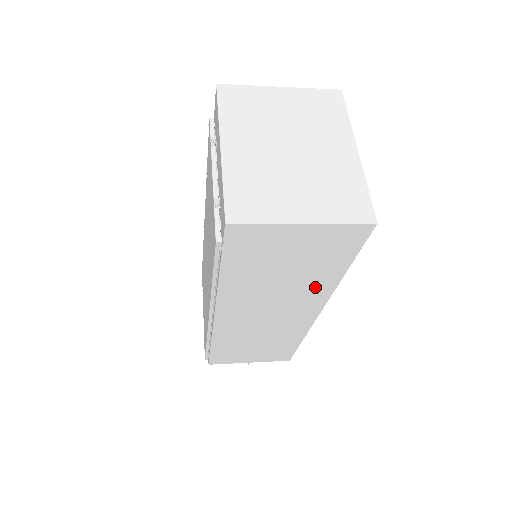
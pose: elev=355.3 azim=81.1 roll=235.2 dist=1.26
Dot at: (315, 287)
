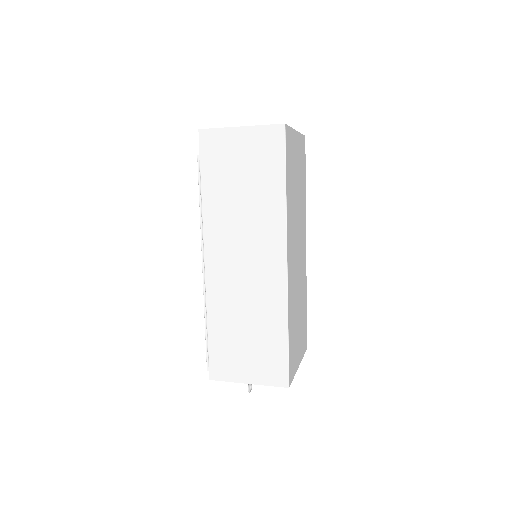
Dot at: (270, 212)
